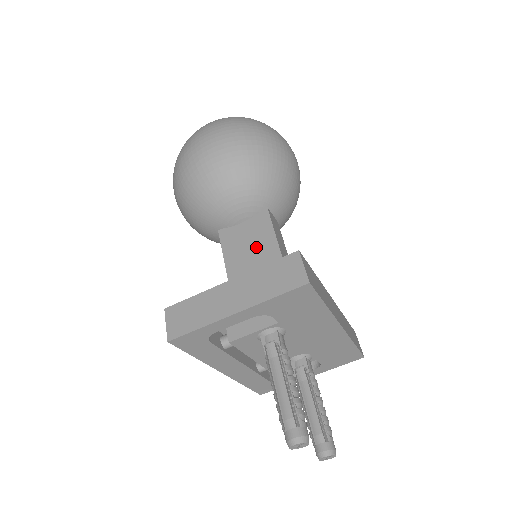
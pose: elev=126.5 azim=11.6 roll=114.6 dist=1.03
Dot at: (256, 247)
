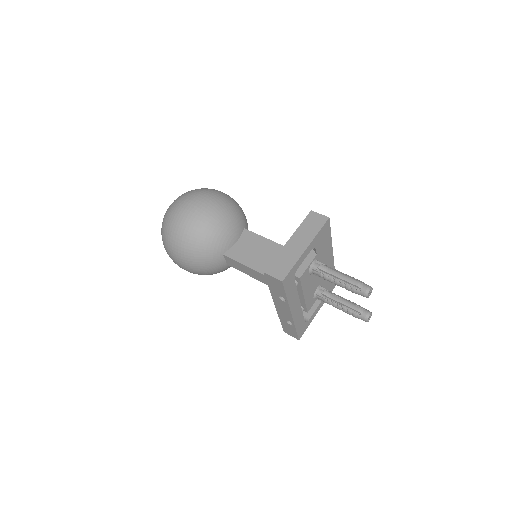
Dot at: (257, 248)
